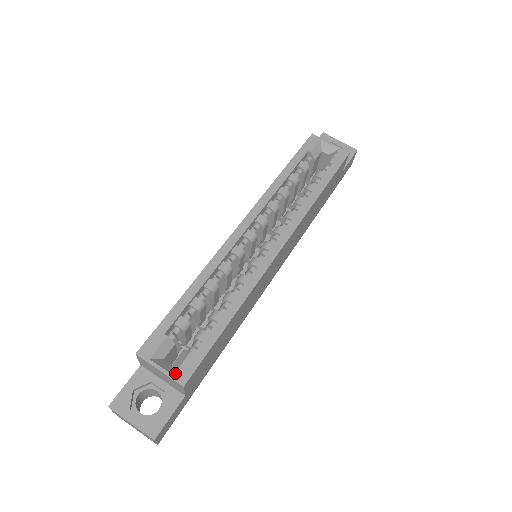
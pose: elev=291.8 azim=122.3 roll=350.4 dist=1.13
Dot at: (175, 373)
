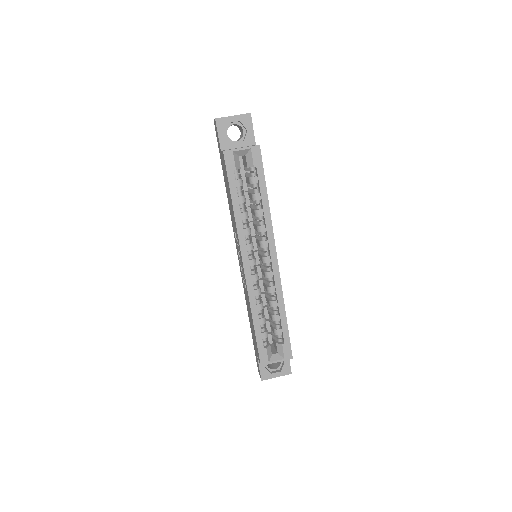
Dot at: (284, 358)
